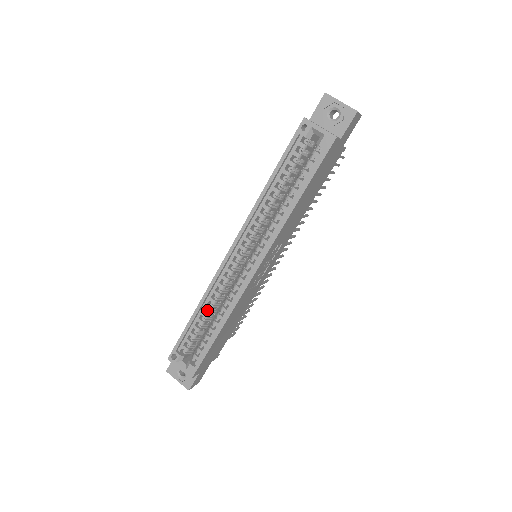
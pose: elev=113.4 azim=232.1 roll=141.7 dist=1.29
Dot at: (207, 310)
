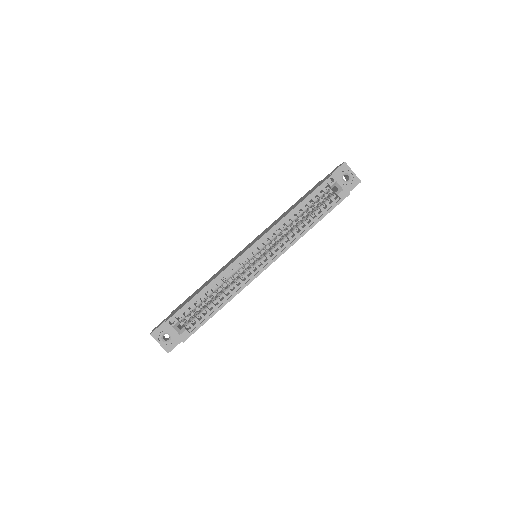
Dot at: (214, 289)
